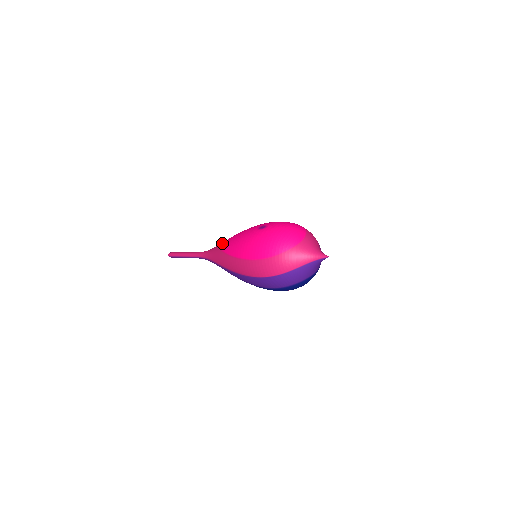
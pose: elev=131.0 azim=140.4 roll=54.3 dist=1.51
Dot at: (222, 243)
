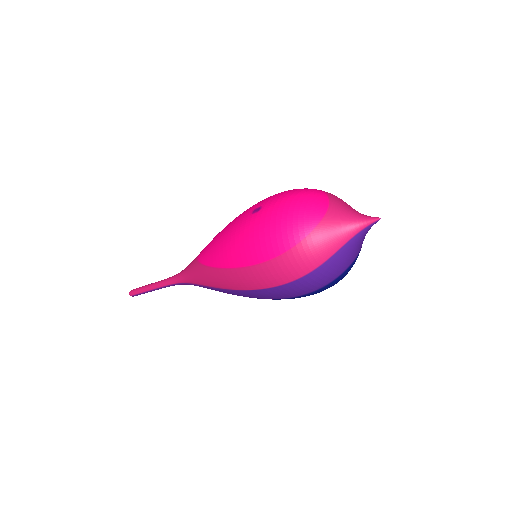
Dot at: (200, 254)
